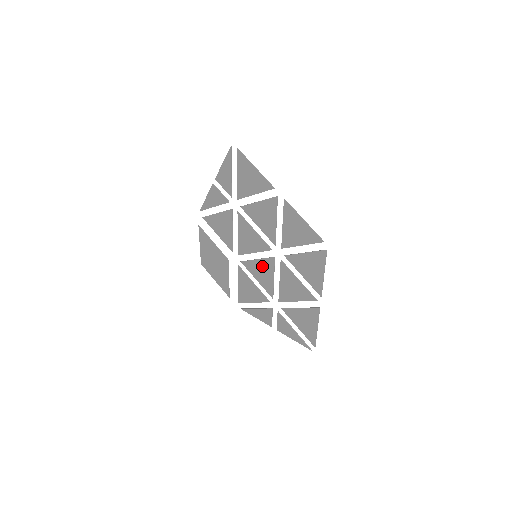
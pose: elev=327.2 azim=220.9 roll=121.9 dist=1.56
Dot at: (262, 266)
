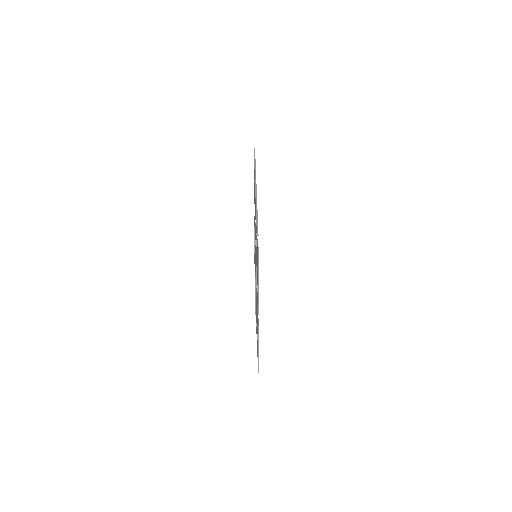
Dot at: occluded
